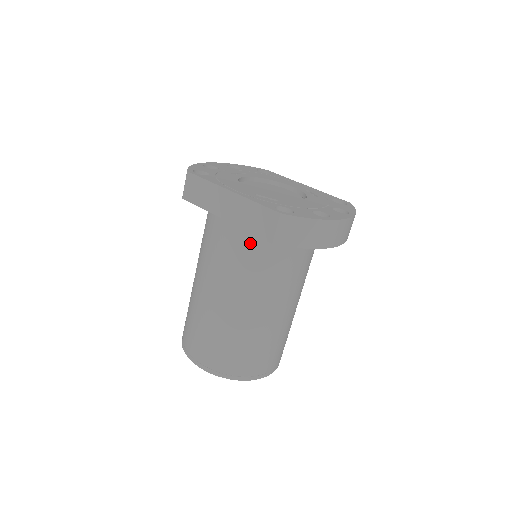
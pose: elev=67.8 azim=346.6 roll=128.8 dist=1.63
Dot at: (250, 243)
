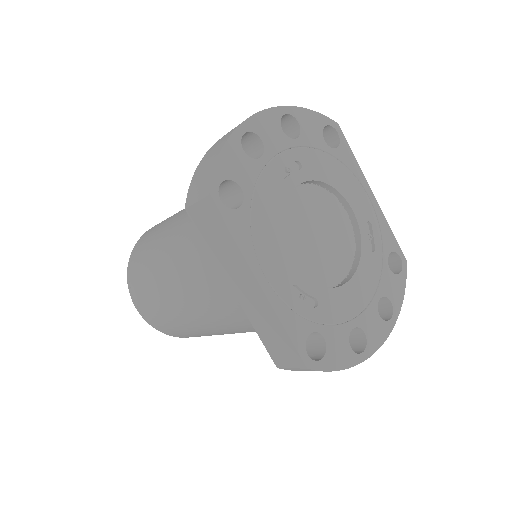
Dot at: occluded
